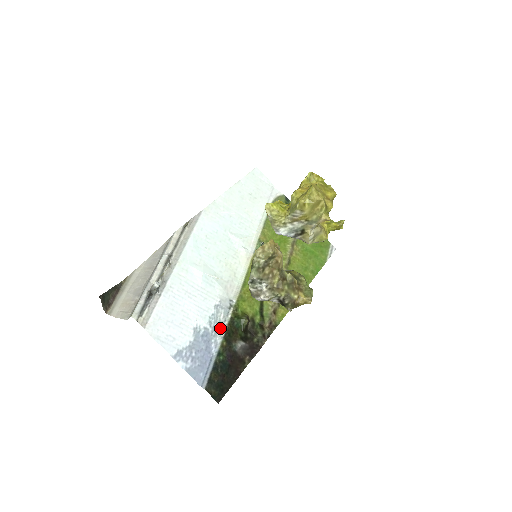
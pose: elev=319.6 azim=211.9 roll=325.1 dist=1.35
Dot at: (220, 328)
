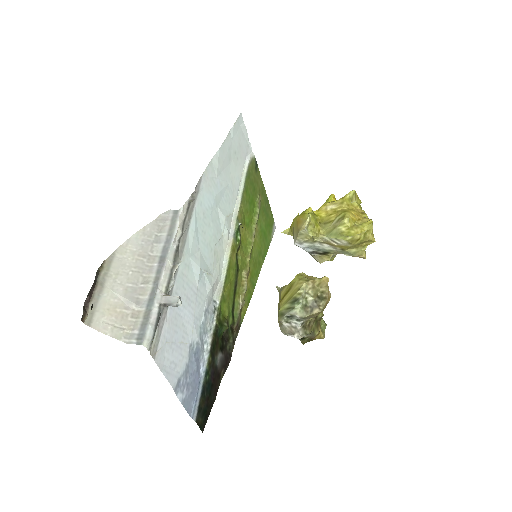
Dot at: (207, 339)
